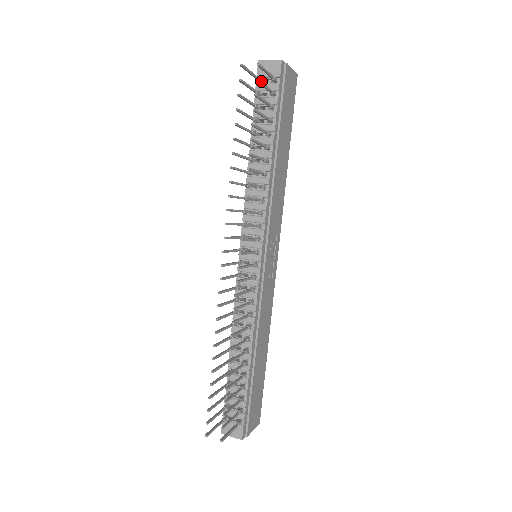
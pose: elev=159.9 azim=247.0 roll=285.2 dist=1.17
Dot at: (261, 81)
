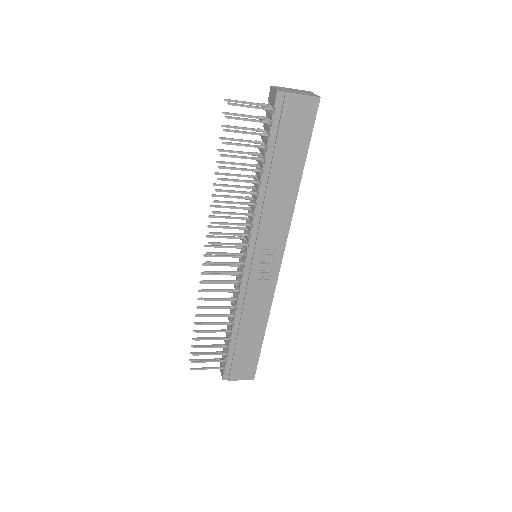
Dot at: (235, 117)
